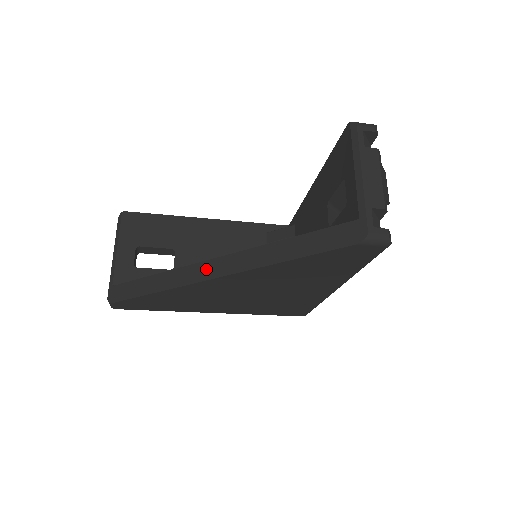
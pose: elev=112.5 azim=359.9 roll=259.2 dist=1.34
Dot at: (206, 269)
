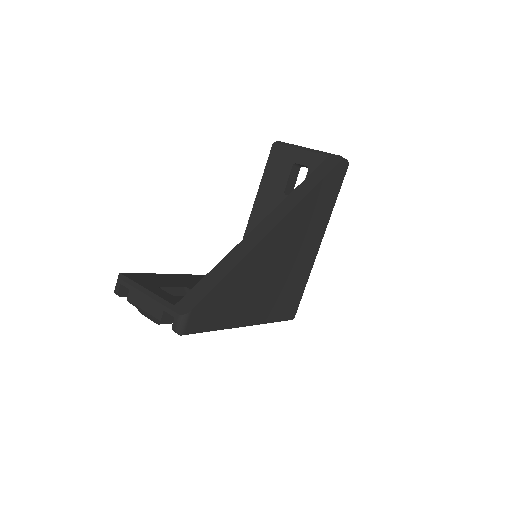
Dot at: (264, 227)
